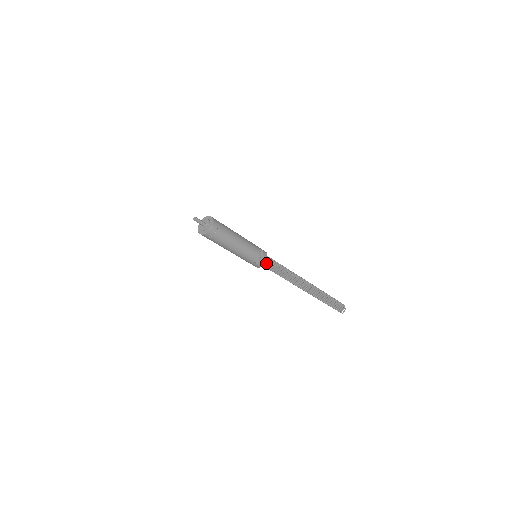
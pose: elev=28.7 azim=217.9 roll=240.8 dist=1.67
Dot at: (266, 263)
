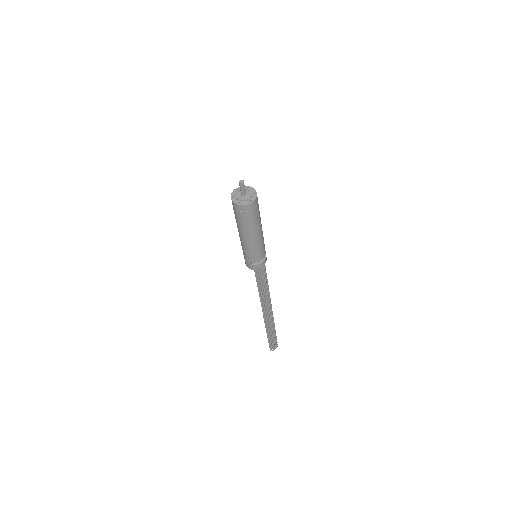
Dot at: (259, 269)
